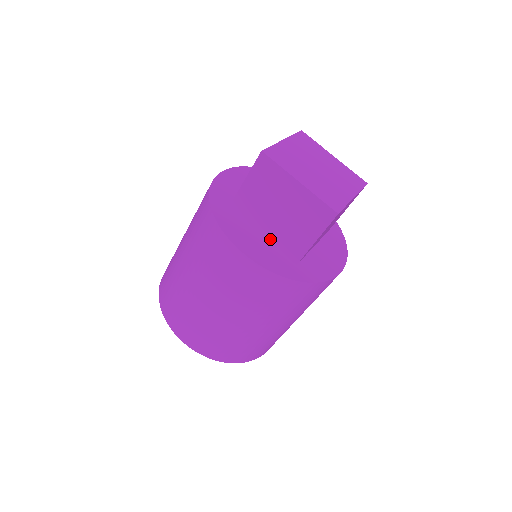
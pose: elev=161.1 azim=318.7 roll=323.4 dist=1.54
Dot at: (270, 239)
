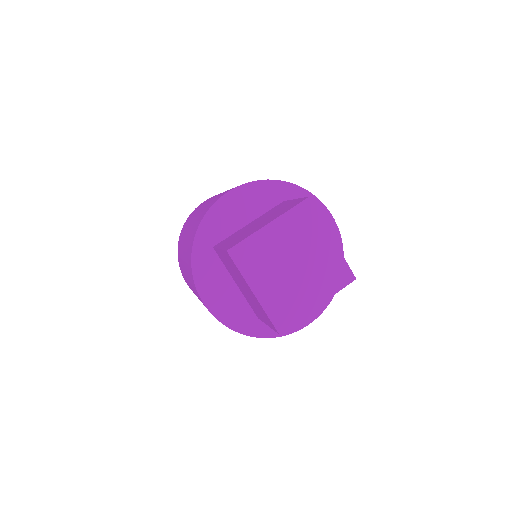
Dot at: (241, 290)
